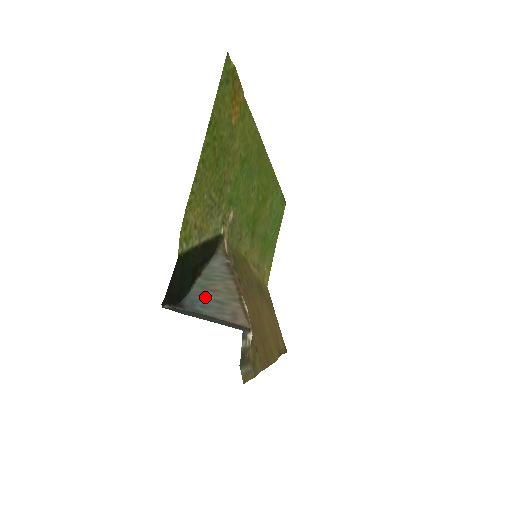
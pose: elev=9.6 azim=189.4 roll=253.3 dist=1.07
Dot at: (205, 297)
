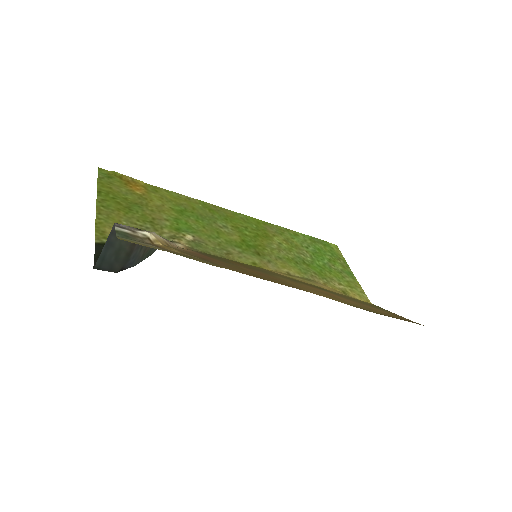
Dot at: (139, 256)
